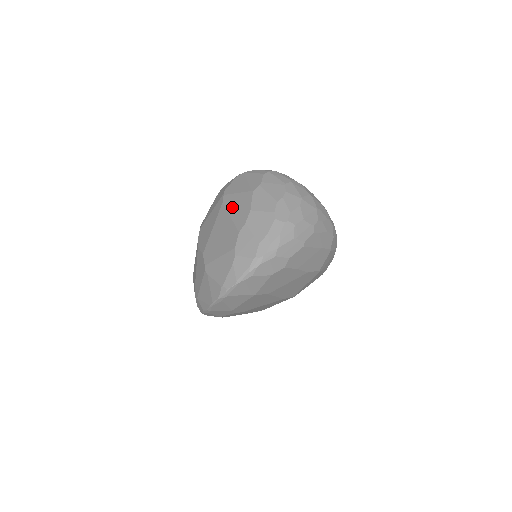
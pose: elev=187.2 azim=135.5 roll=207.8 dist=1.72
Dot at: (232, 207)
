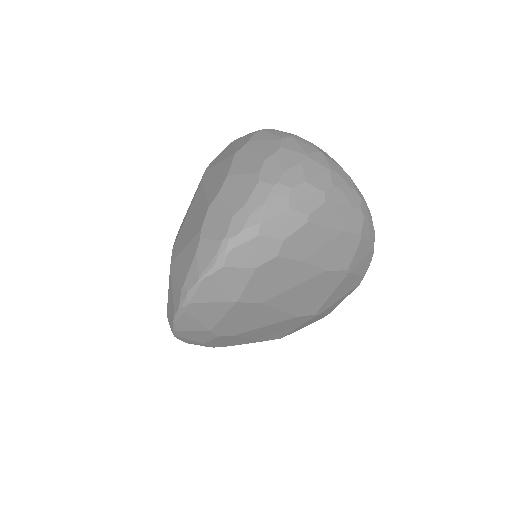
Dot at: (209, 180)
